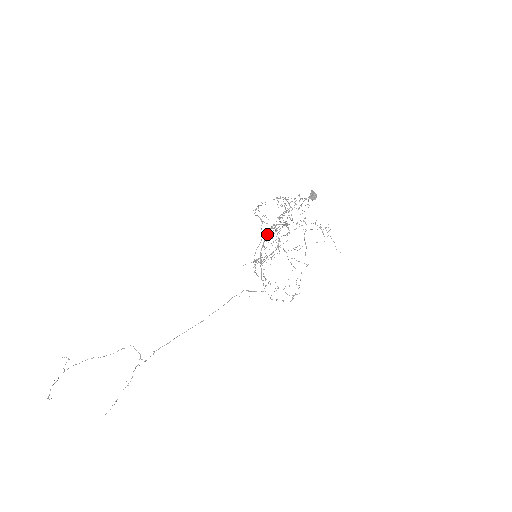
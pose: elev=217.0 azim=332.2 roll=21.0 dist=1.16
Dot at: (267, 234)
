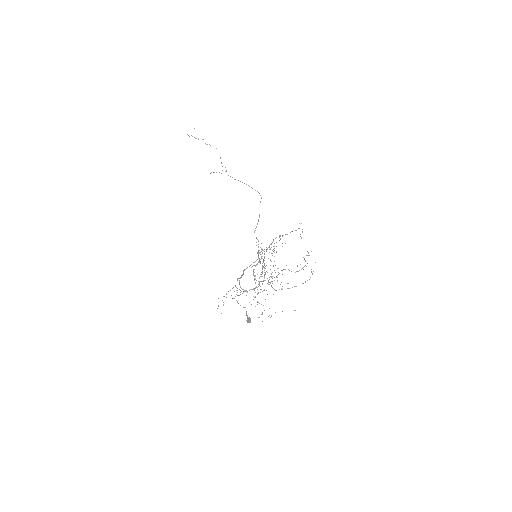
Dot at: (239, 281)
